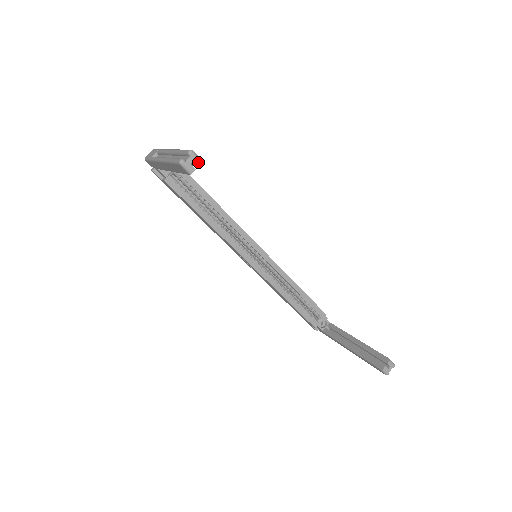
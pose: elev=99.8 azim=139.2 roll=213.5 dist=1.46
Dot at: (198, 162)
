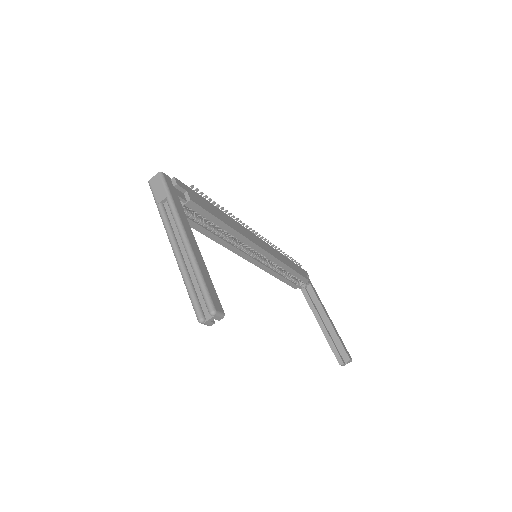
Dot at: (219, 318)
